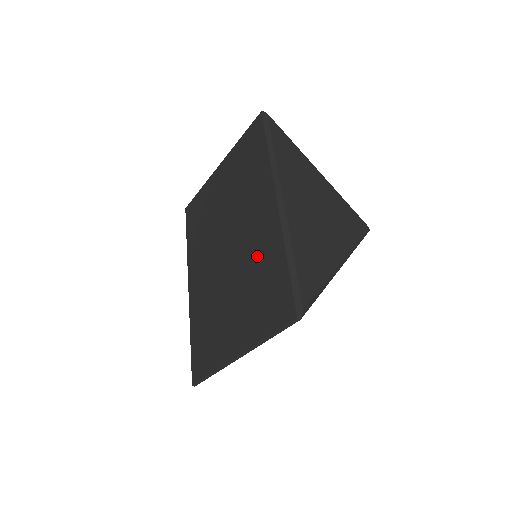
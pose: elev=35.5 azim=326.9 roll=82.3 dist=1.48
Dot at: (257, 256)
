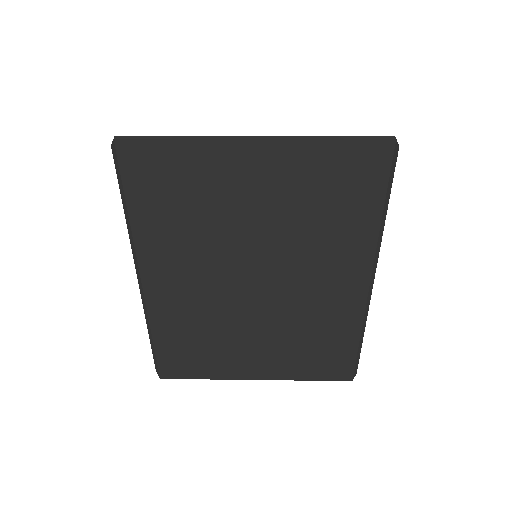
Dot at: (316, 319)
